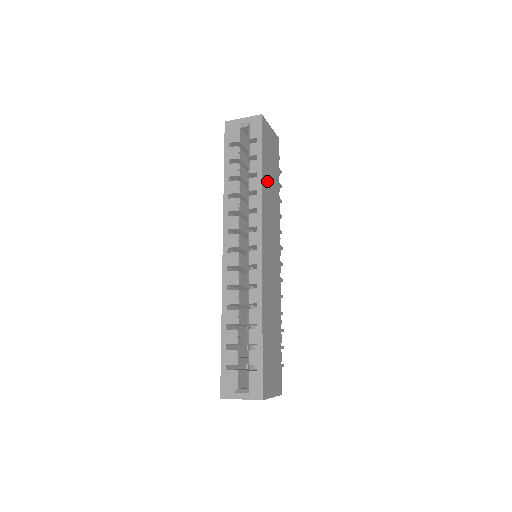
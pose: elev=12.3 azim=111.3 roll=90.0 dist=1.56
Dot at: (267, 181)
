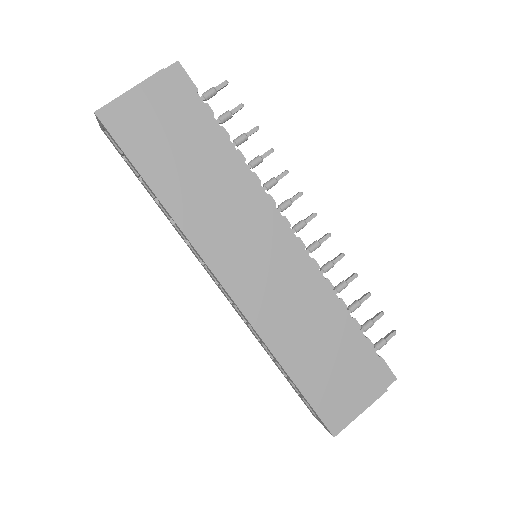
Dot at: (177, 186)
